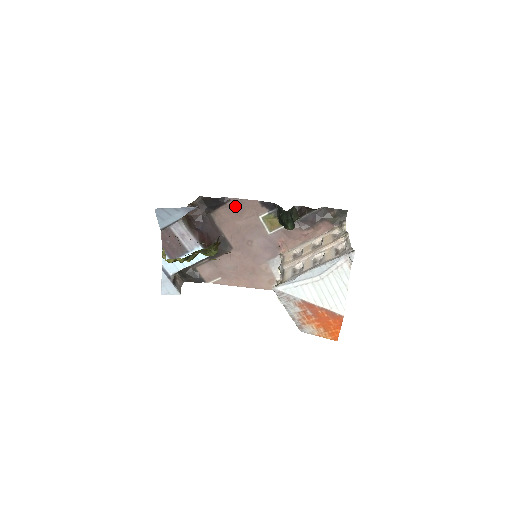
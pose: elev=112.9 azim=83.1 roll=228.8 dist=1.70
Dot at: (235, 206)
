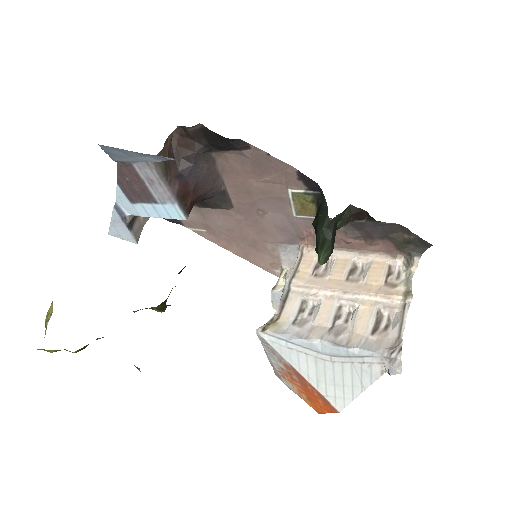
Dot at: (255, 159)
